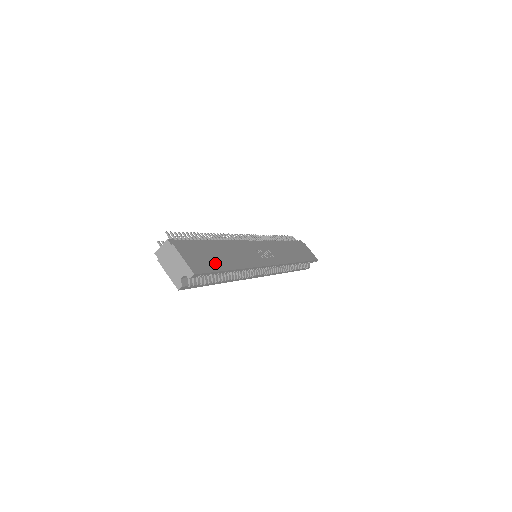
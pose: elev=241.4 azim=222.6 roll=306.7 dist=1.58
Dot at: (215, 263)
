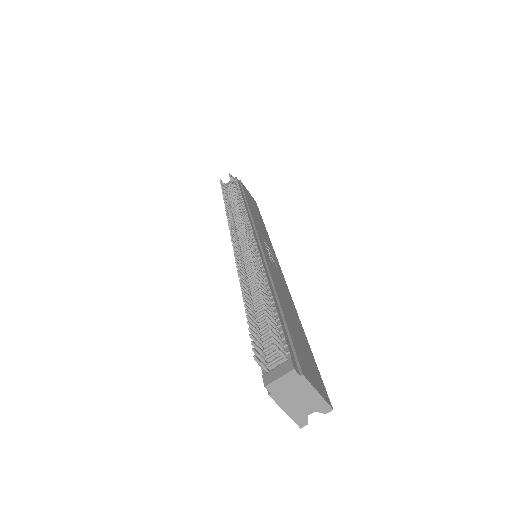
Dot at: (307, 349)
